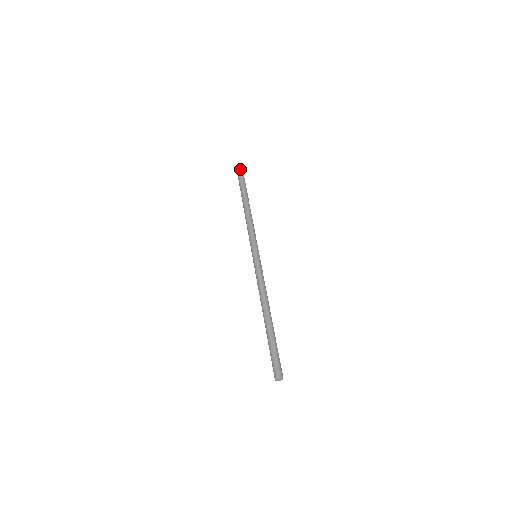
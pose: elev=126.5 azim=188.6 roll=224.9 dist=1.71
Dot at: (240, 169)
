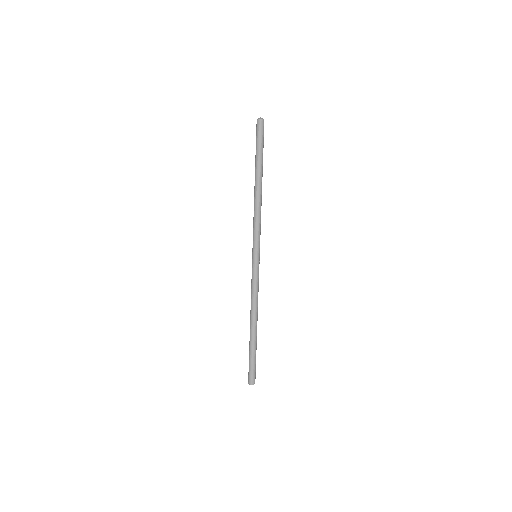
Dot at: (263, 124)
